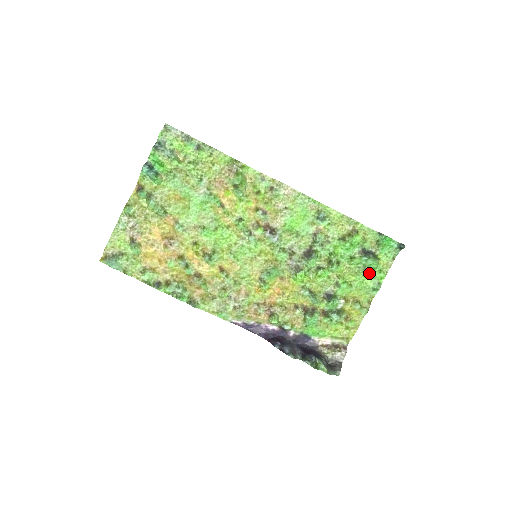
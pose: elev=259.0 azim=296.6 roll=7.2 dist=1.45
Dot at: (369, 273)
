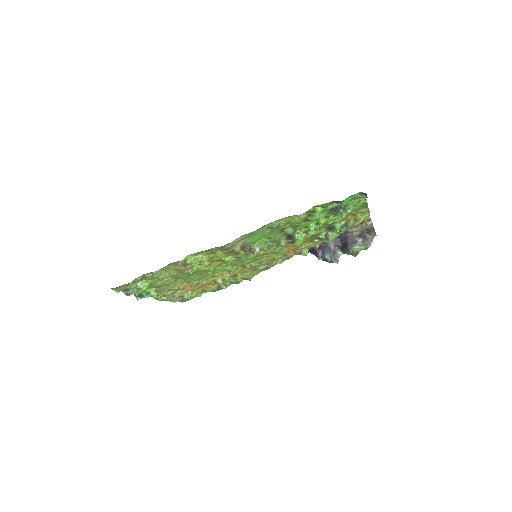
Dot at: occluded
